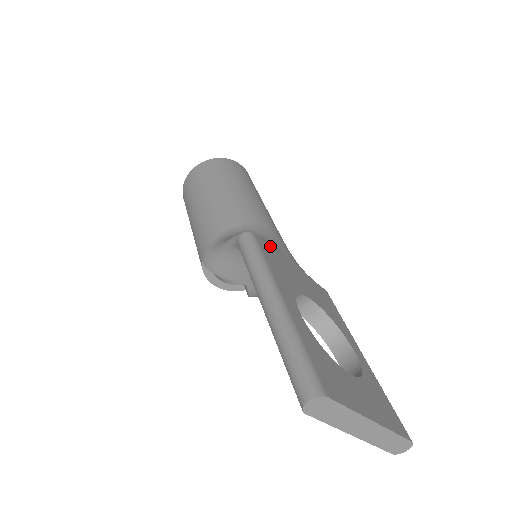
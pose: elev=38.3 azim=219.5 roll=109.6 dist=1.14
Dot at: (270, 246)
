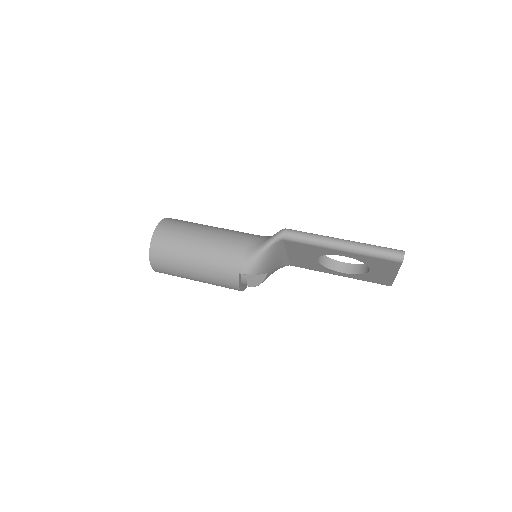
Dot at: occluded
